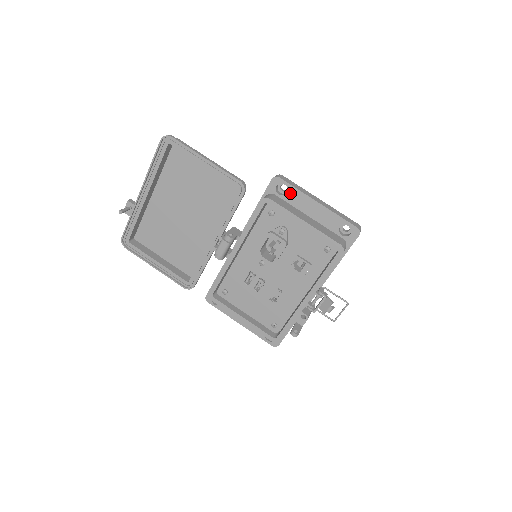
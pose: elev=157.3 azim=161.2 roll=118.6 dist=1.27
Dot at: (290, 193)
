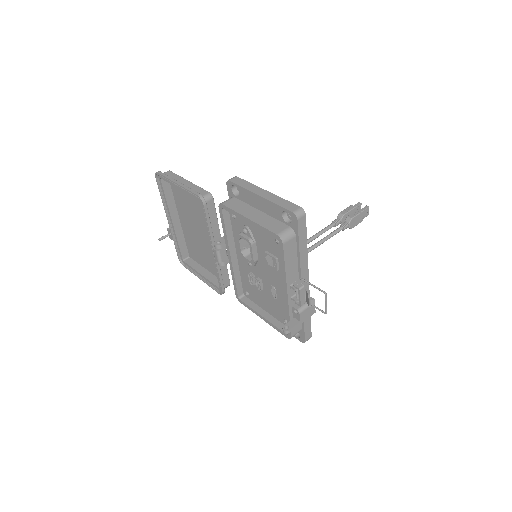
Dot at: (241, 192)
